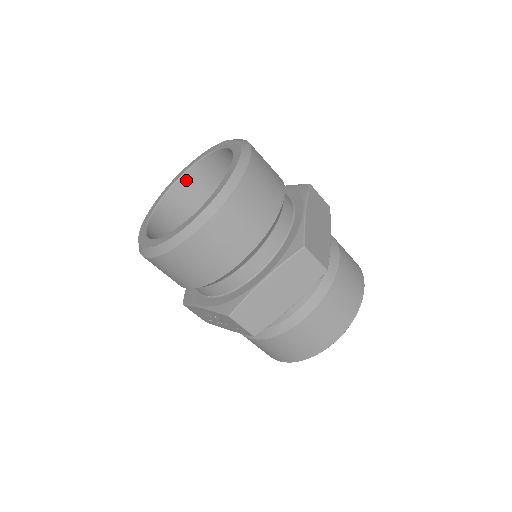
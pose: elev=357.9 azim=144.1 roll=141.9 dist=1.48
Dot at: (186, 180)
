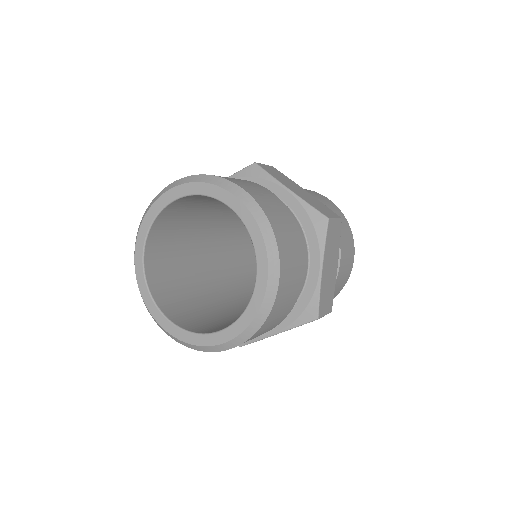
Dot at: (178, 202)
